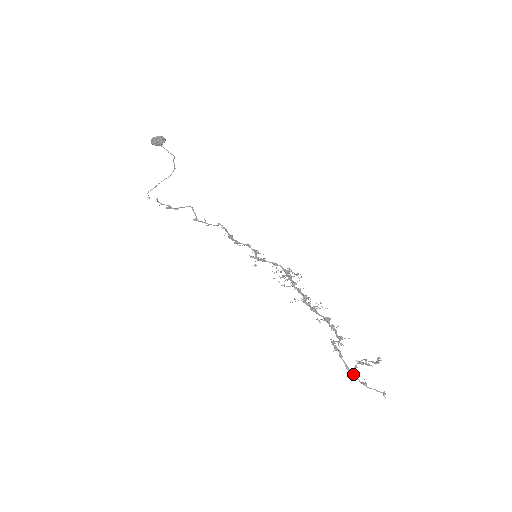
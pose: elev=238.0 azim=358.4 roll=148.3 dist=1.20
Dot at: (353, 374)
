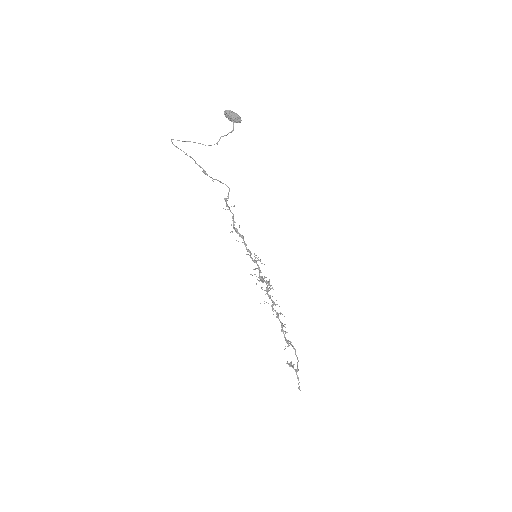
Dot at: occluded
